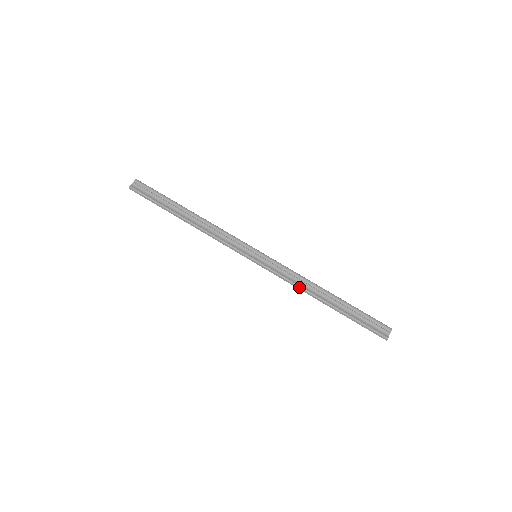
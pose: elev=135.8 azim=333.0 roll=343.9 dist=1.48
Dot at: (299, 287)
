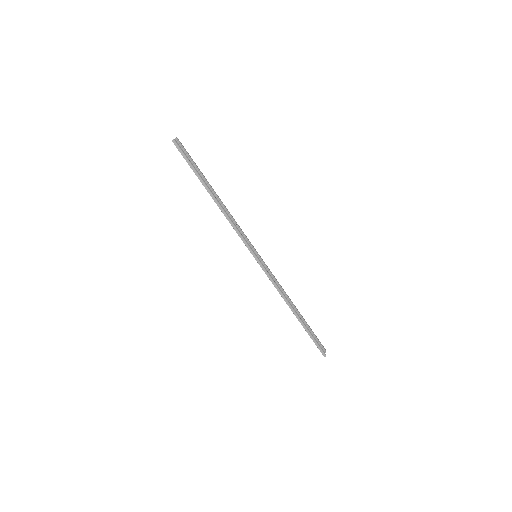
Dot at: (283, 294)
